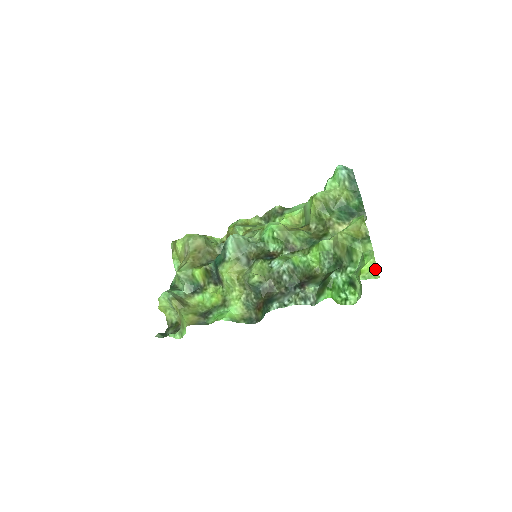
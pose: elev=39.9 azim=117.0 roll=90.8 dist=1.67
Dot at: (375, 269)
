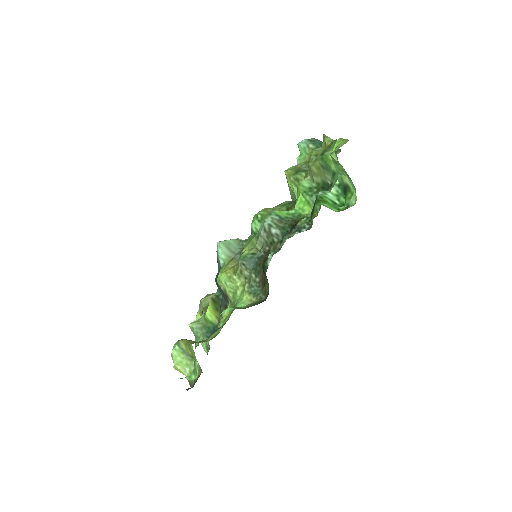
Dot at: (343, 141)
